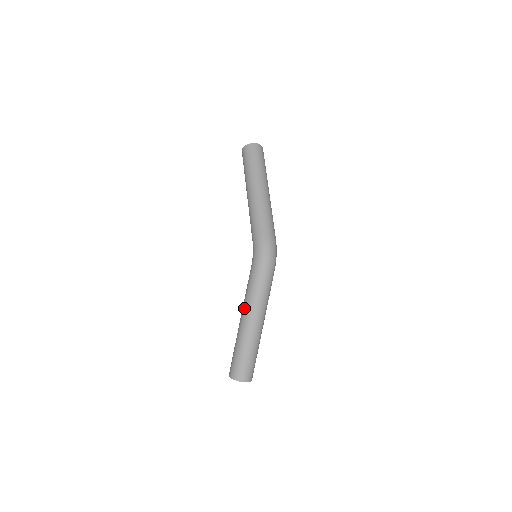
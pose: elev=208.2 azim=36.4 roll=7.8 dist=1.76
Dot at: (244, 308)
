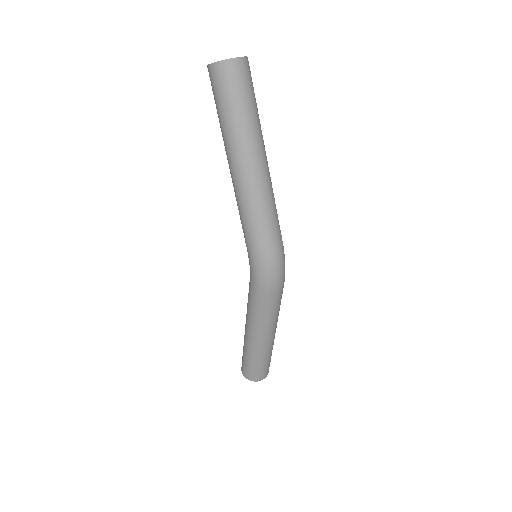
Dot at: (247, 325)
